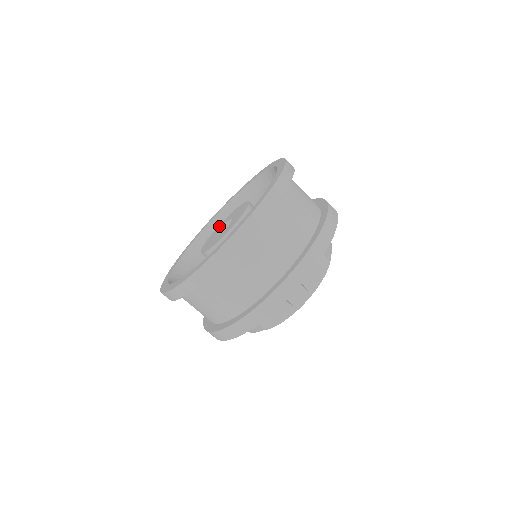
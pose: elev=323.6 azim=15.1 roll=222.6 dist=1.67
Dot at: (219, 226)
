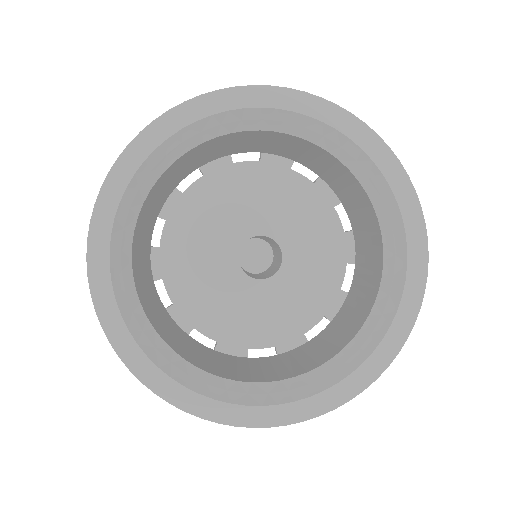
Dot at: (209, 253)
